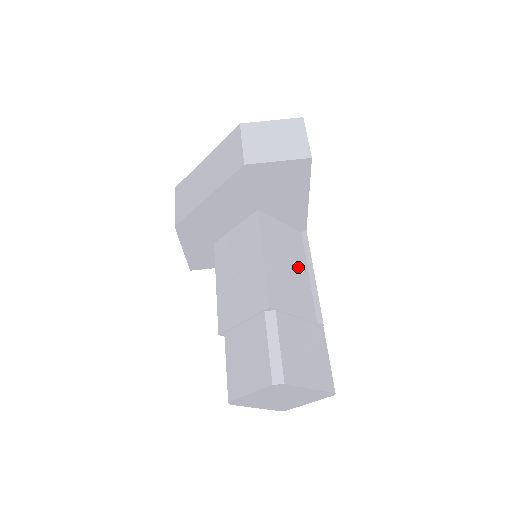
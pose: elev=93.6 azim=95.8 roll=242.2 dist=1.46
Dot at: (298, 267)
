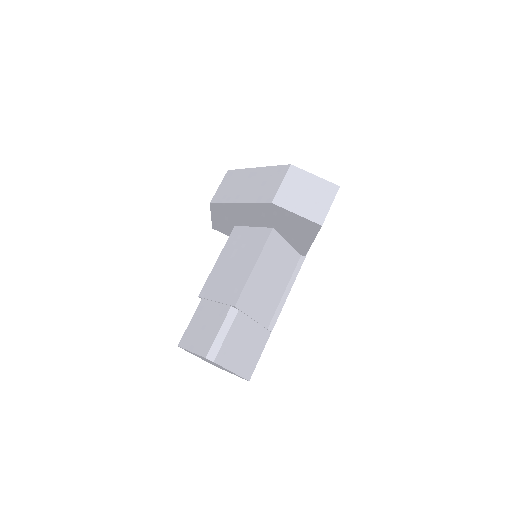
Dot at: (279, 282)
